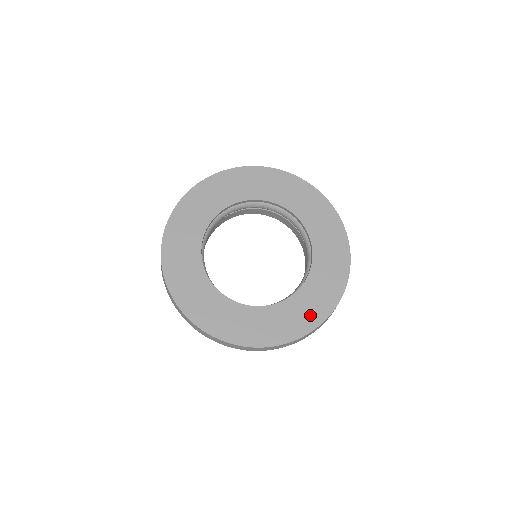
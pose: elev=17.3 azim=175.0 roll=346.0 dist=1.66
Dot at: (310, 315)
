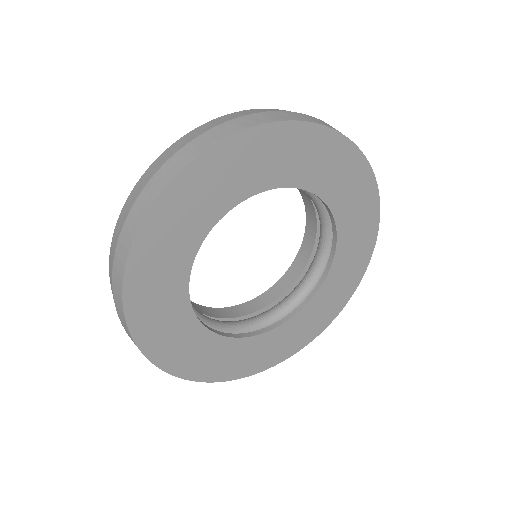
Dot at: (309, 331)
